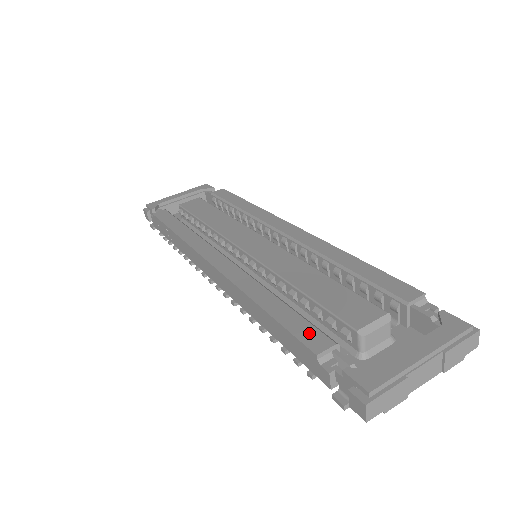
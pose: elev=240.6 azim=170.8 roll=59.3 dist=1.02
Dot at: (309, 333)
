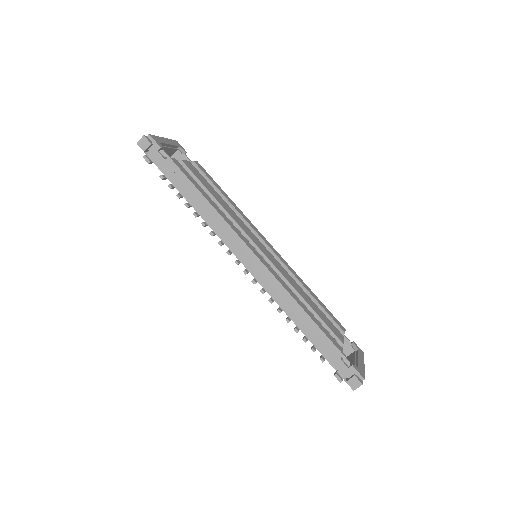
Dot at: (333, 339)
